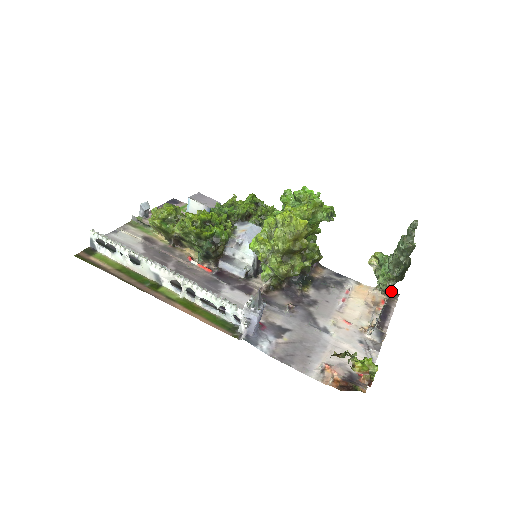
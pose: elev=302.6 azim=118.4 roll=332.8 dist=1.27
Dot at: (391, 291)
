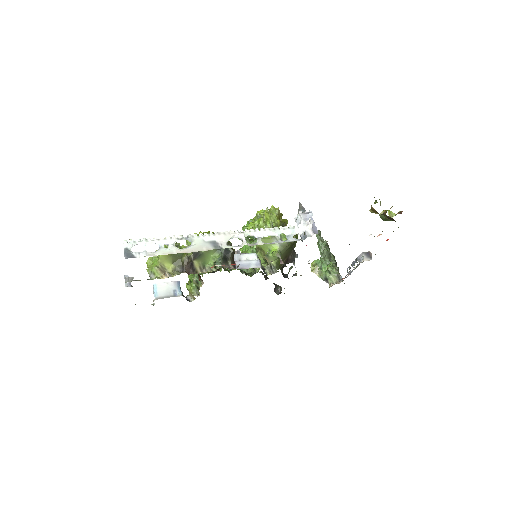
Dot at: occluded
